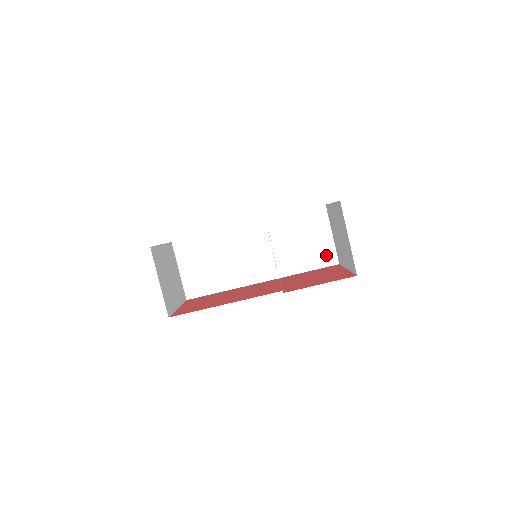
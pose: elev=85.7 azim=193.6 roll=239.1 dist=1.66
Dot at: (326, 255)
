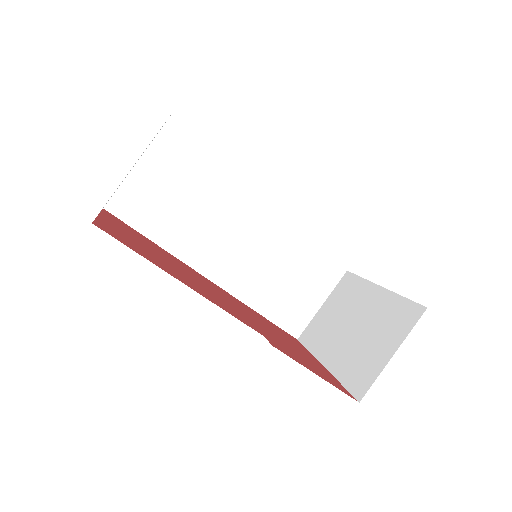
Dot at: (296, 318)
